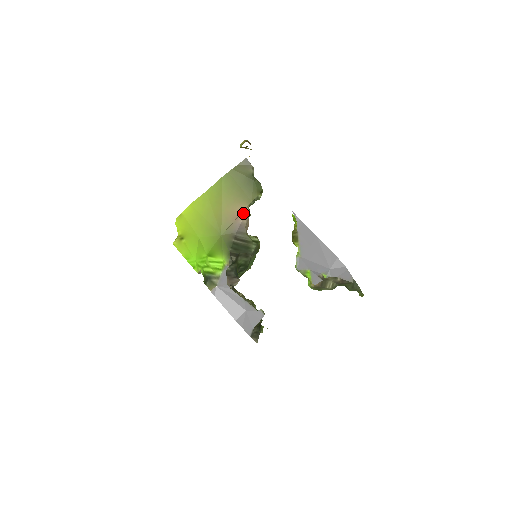
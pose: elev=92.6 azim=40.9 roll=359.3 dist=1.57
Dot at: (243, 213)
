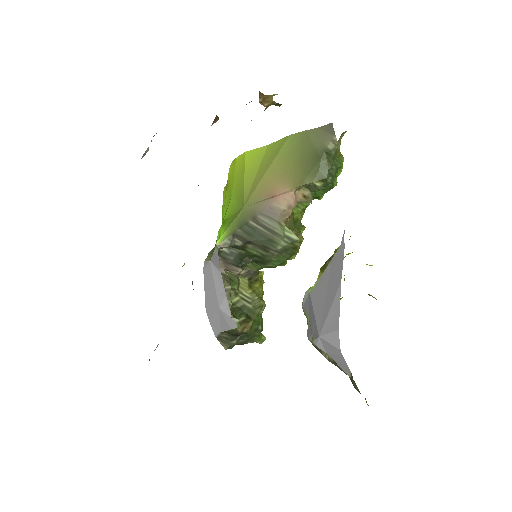
Dot at: (284, 195)
